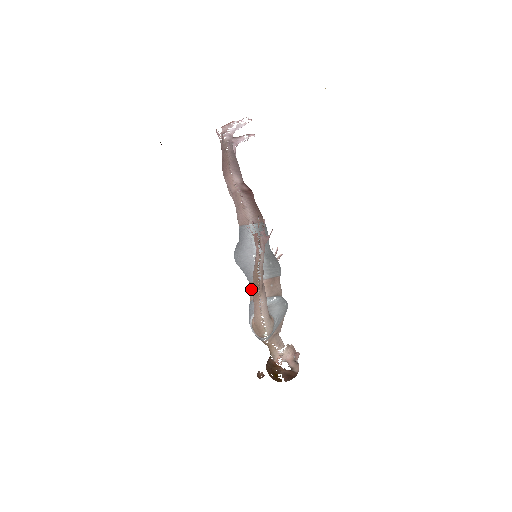
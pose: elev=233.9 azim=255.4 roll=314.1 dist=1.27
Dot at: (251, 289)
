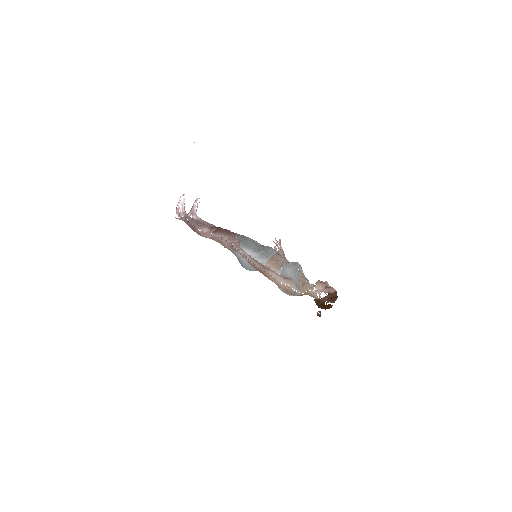
Dot at: occluded
